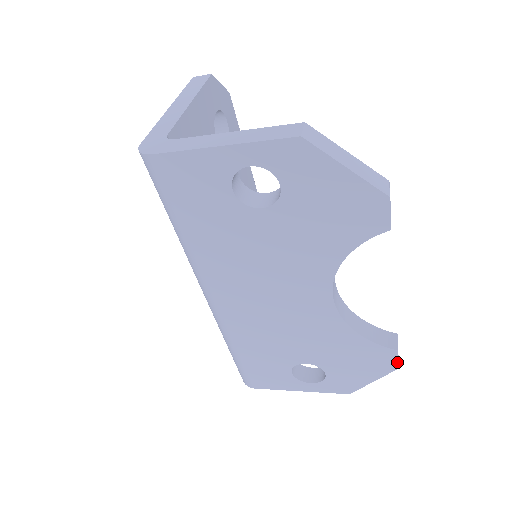
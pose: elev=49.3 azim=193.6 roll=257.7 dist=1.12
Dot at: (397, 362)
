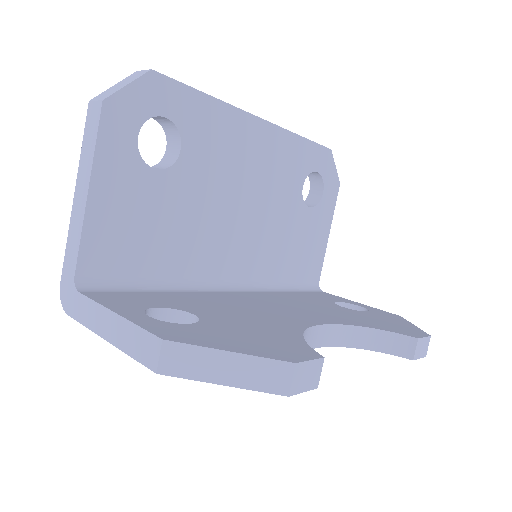
Dot at: (420, 357)
